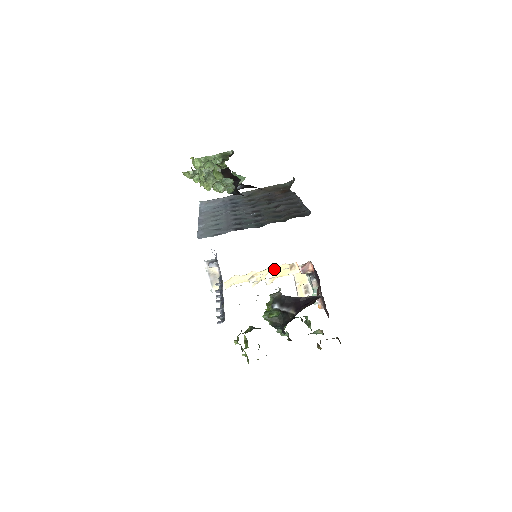
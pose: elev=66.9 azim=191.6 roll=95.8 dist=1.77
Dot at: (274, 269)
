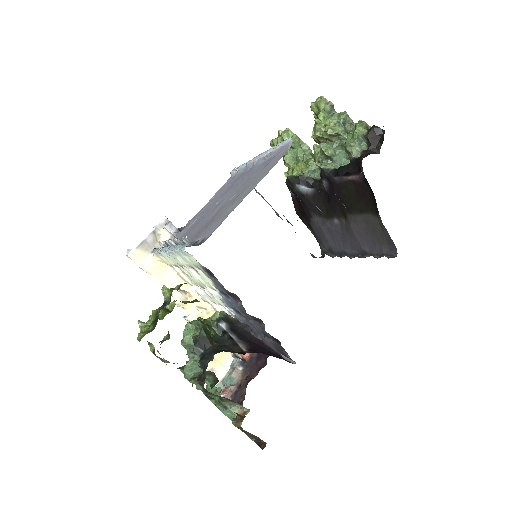
Dot at: (211, 312)
